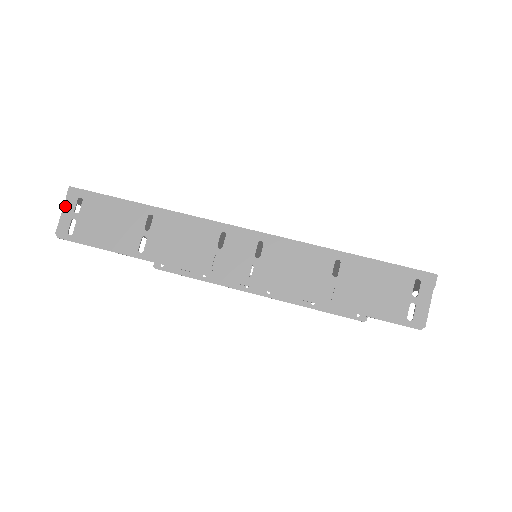
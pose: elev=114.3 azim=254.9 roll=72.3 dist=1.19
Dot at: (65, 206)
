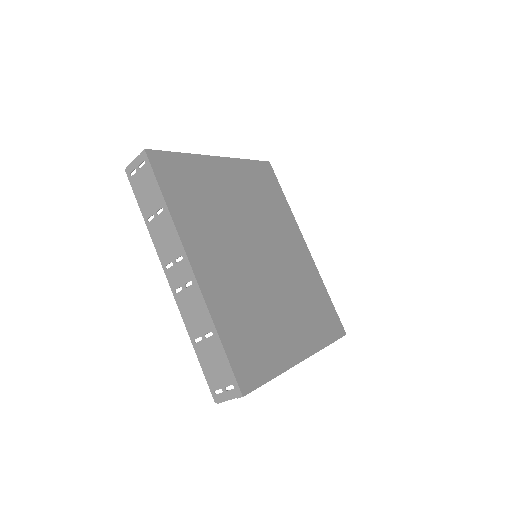
Dot at: (137, 158)
